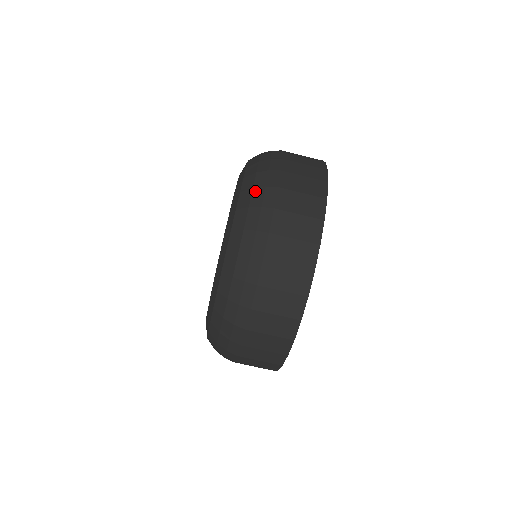
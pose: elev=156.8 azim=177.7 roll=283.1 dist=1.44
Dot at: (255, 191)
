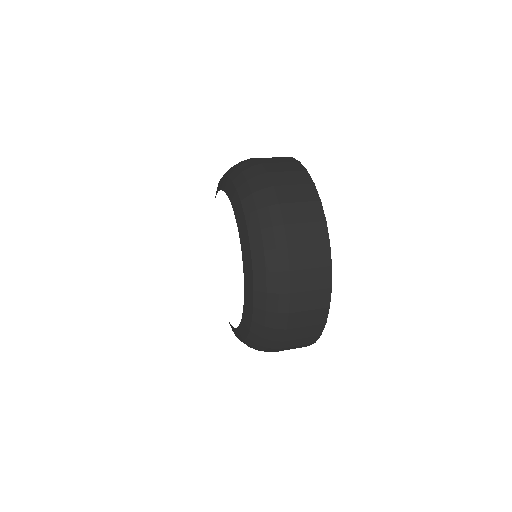
Dot at: (250, 182)
